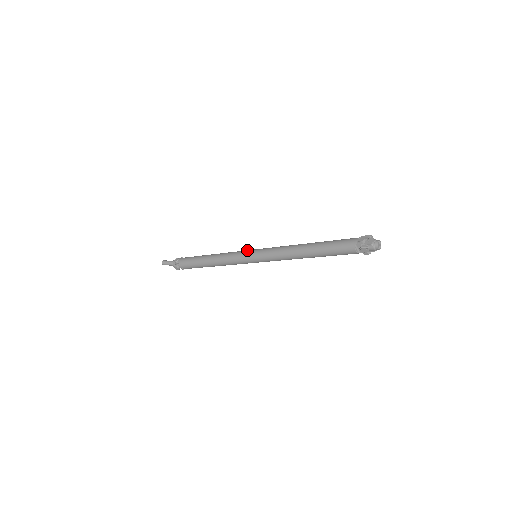
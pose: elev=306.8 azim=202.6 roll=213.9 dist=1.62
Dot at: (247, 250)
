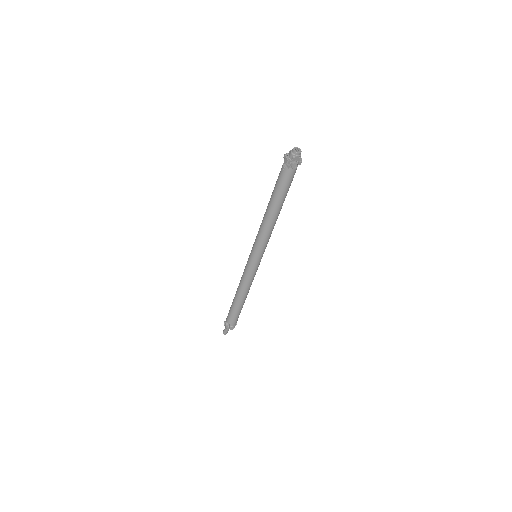
Dot at: occluded
